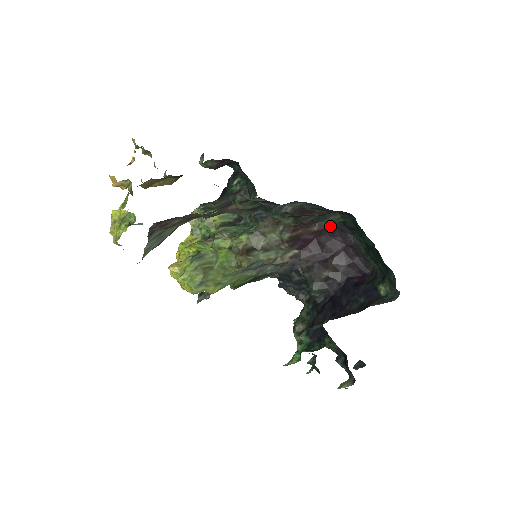
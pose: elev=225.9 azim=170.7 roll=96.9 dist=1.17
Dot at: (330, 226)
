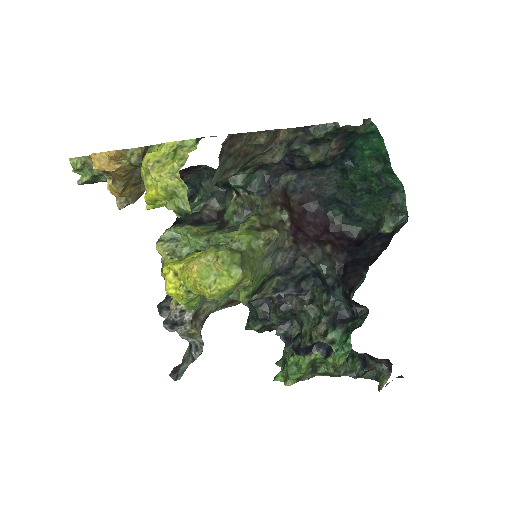
Dot at: (306, 211)
